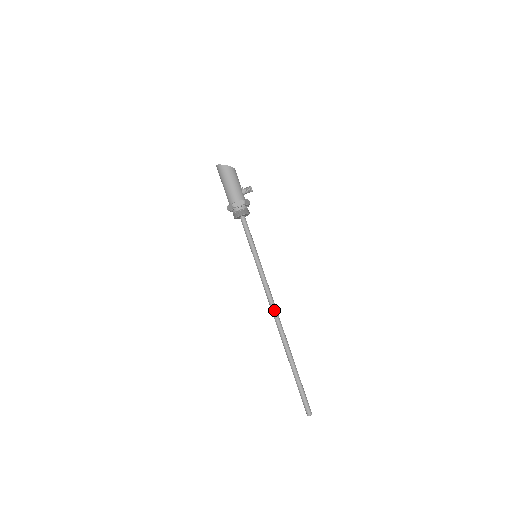
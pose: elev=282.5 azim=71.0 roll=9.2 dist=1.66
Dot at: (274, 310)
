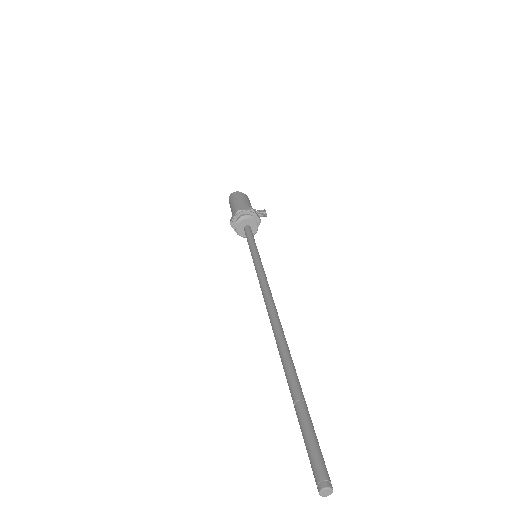
Dot at: (270, 302)
